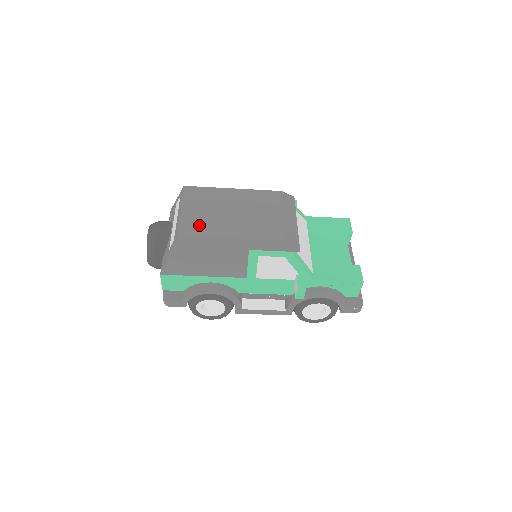
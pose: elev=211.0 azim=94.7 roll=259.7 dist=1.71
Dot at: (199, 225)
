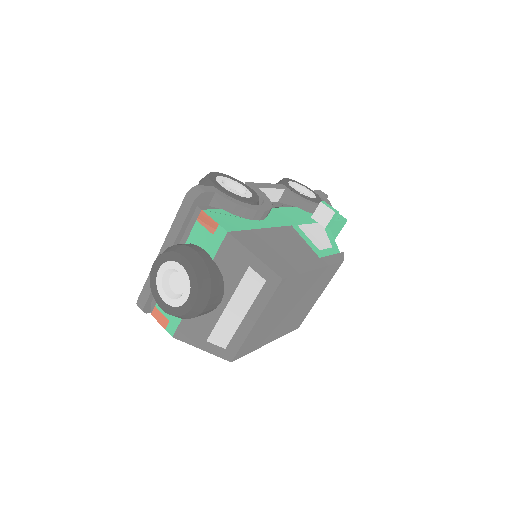
Dot at: (259, 336)
